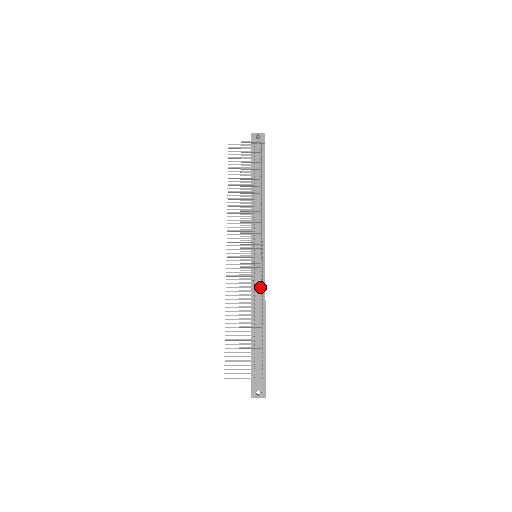
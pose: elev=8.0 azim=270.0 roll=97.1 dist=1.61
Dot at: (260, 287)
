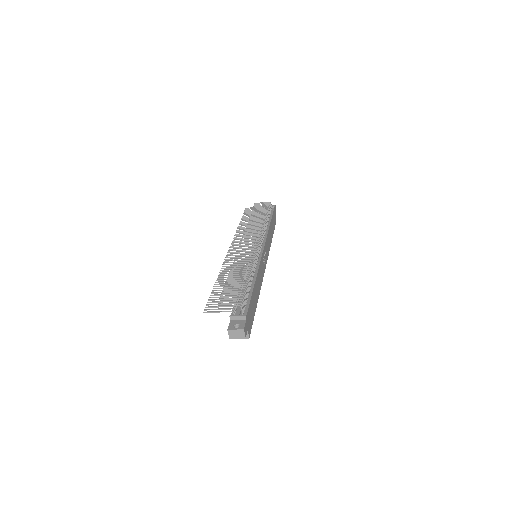
Dot at: occluded
